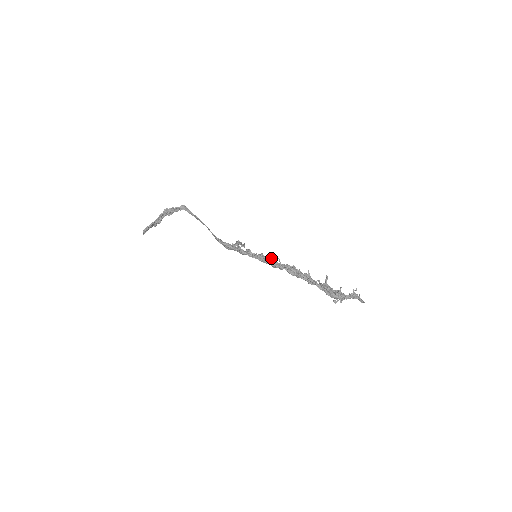
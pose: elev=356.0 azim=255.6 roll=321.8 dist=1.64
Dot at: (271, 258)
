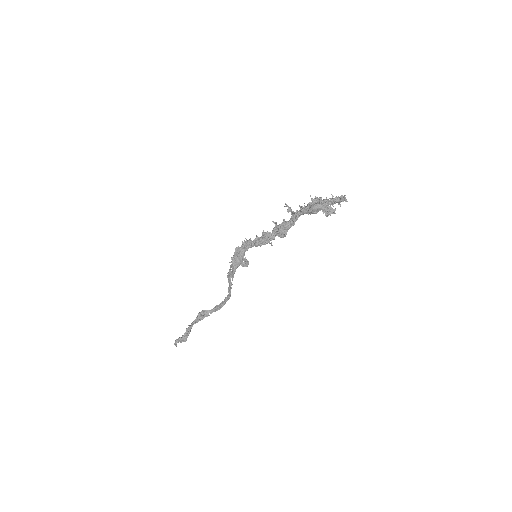
Dot at: occluded
